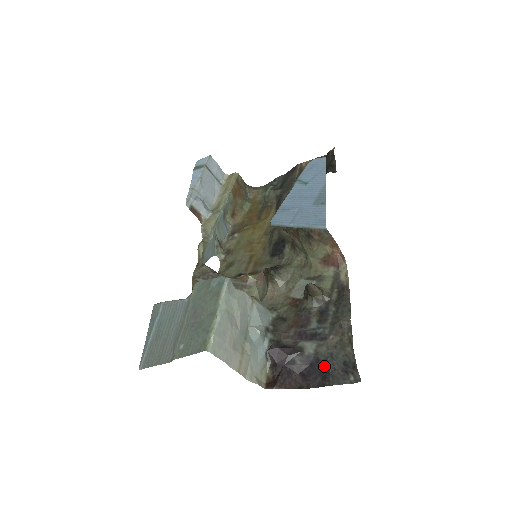
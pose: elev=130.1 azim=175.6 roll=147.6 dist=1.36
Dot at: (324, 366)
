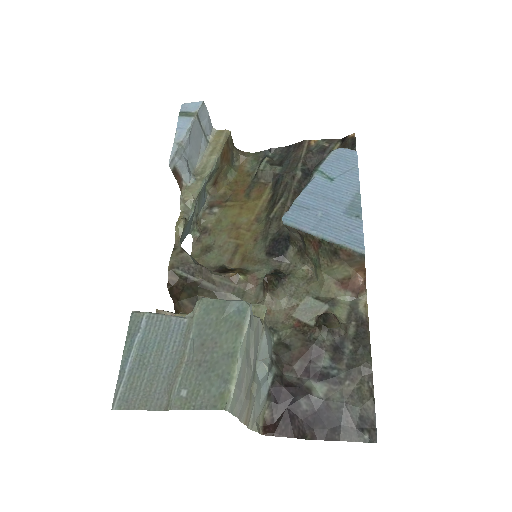
Dot at: (335, 416)
